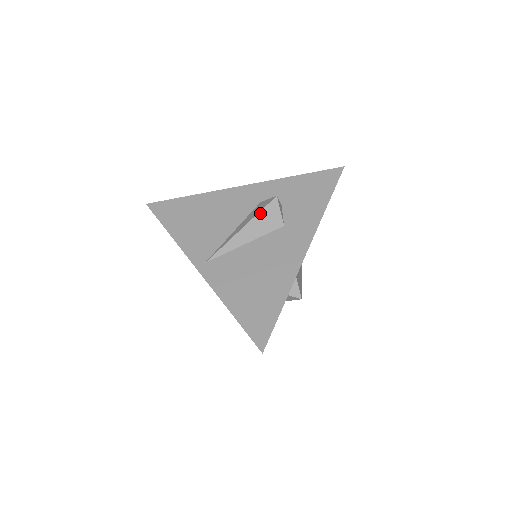
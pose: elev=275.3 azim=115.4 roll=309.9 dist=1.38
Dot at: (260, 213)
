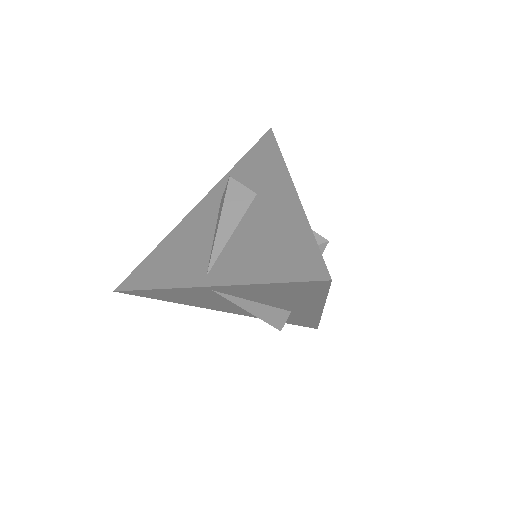
Dot at: (226, 199)
